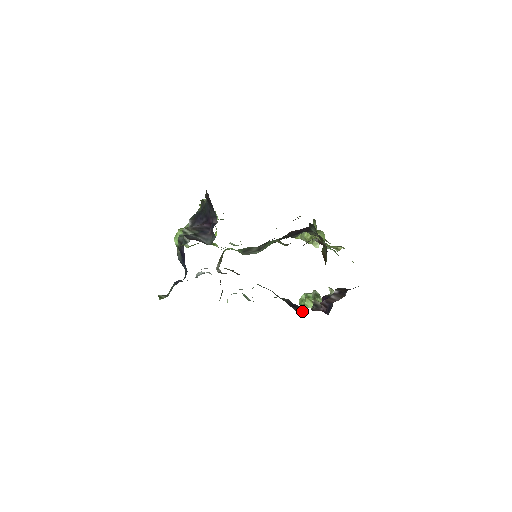
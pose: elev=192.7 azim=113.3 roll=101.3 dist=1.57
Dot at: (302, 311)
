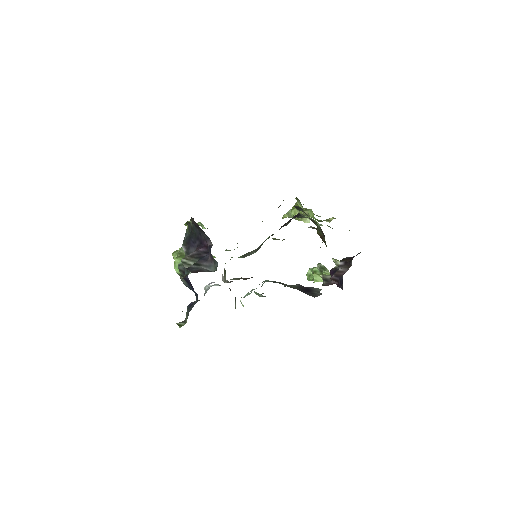
Dot at: (317, 293)
